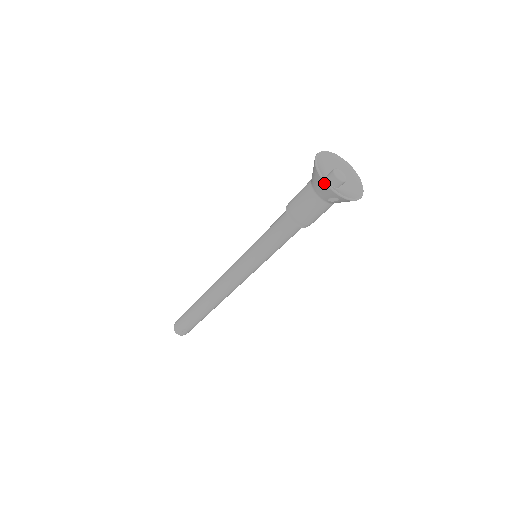
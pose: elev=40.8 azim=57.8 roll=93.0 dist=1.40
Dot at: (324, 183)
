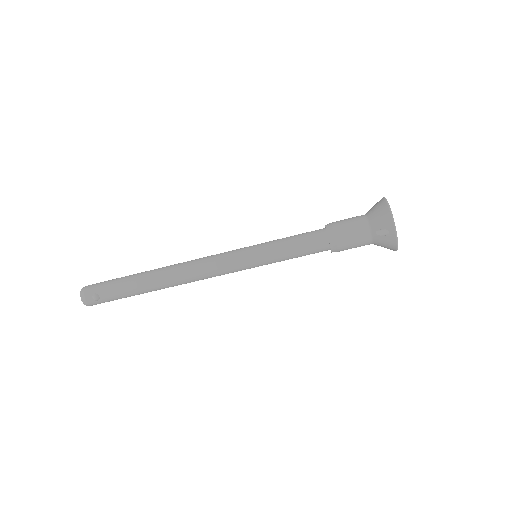
Dot at: (389, 212)
